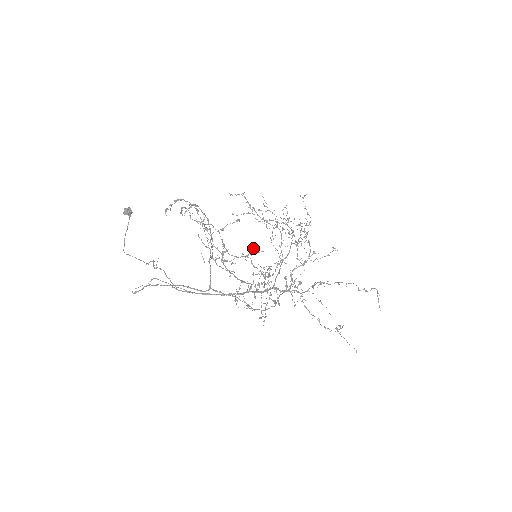
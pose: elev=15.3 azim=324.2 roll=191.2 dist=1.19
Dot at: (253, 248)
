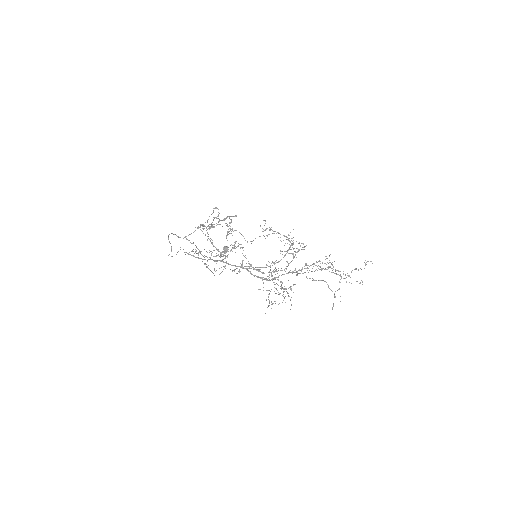
Dot at: (227, 224)
